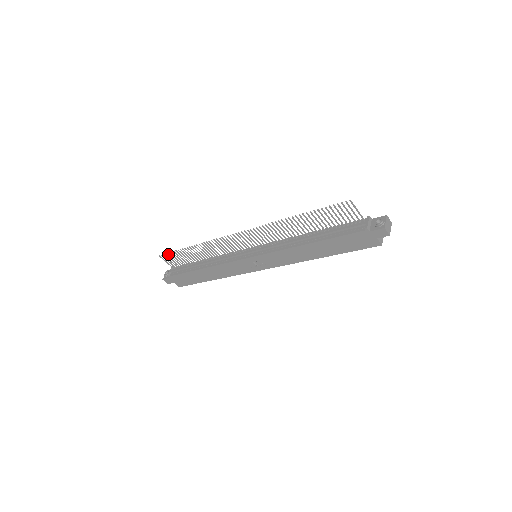
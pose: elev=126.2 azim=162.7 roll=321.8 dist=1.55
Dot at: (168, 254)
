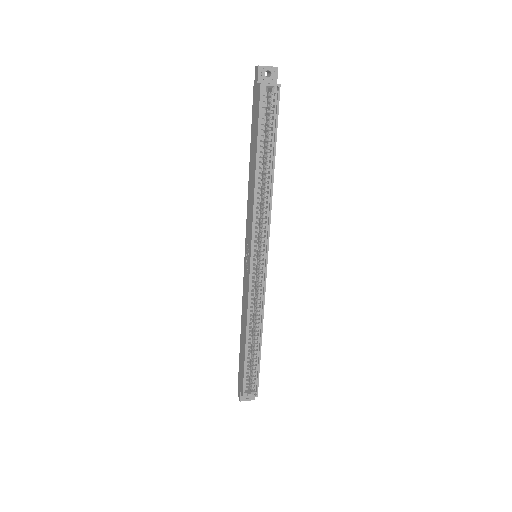
Dot at: occluded
